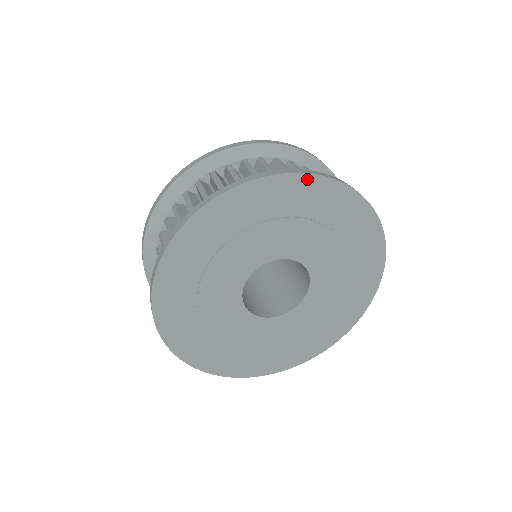
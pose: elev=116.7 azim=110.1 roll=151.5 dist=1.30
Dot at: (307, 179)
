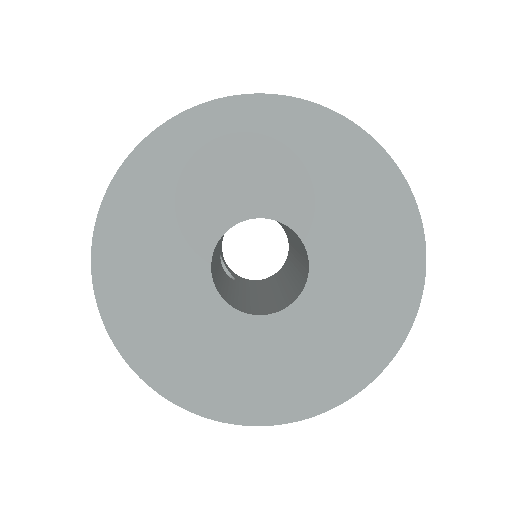
Dot at: (323, 115)
